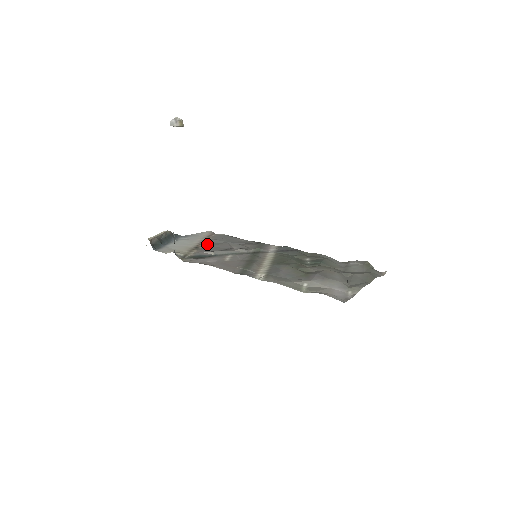
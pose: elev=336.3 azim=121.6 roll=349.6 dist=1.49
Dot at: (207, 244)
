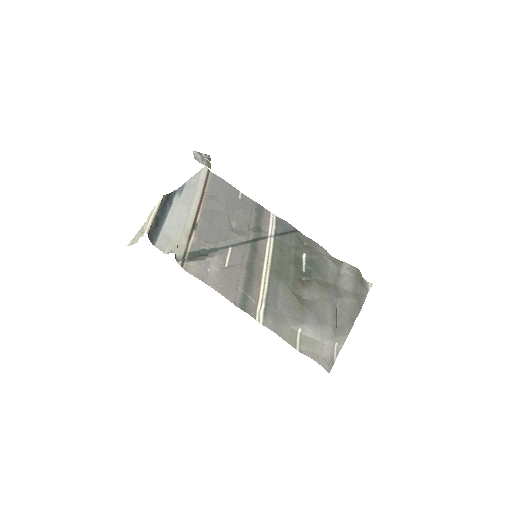
Dot at: (205, 213)
